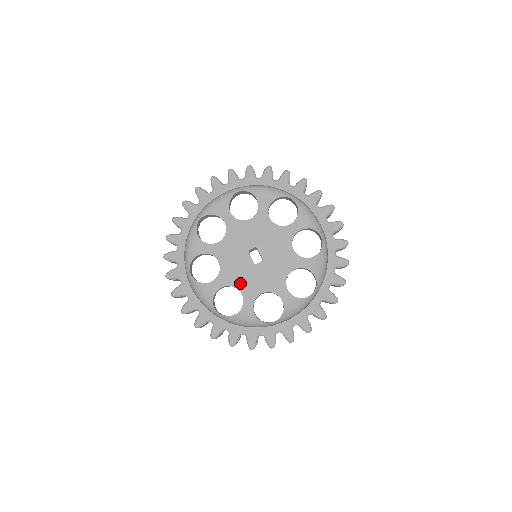
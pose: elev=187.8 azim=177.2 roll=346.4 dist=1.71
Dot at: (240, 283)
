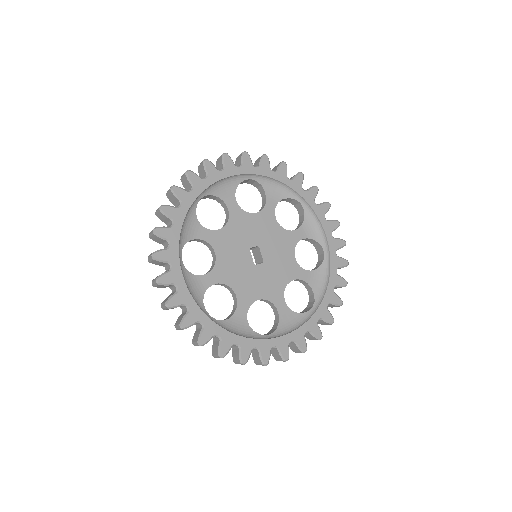
Dot at: (236, 283)
